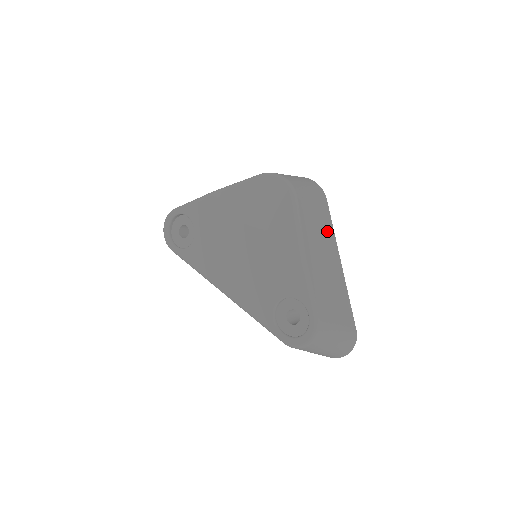
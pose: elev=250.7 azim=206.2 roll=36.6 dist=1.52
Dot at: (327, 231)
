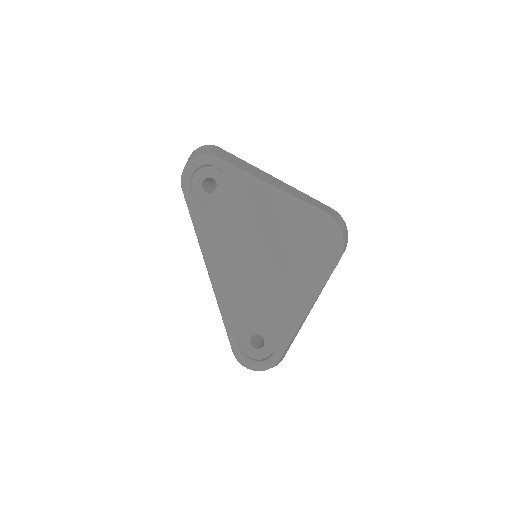
Dot at: occluded
